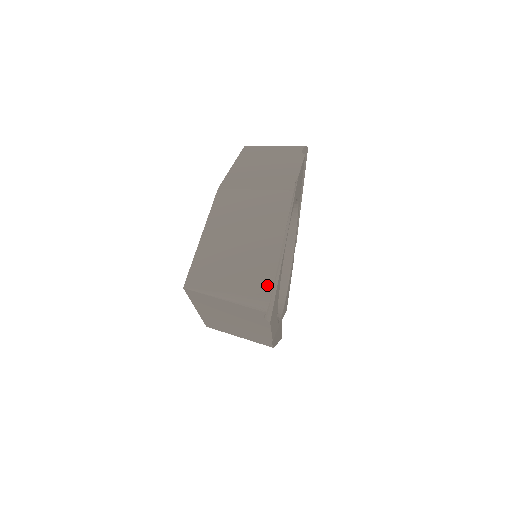
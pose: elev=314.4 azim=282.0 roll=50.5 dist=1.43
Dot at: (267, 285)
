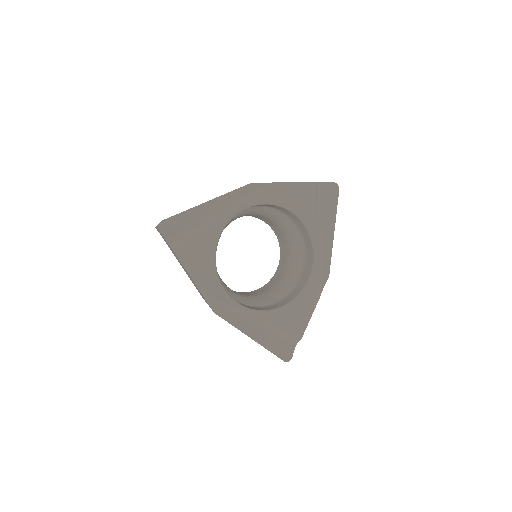
Dot at: (171, 217)
